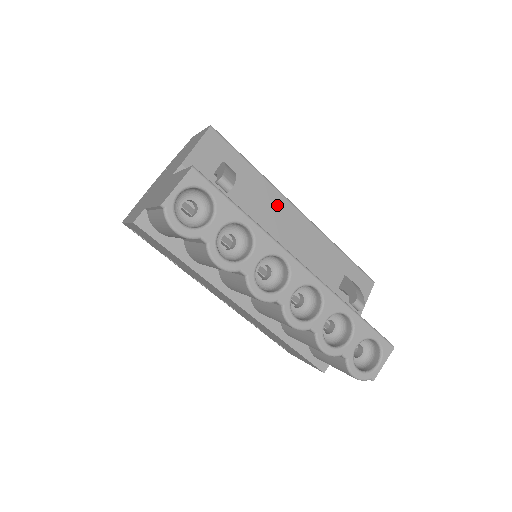
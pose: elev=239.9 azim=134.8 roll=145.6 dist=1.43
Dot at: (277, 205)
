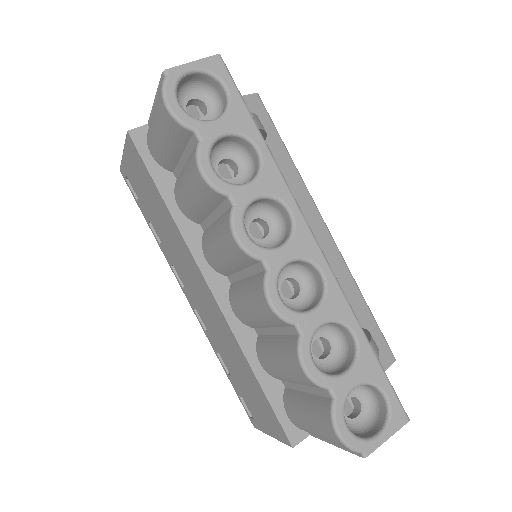
Dot at: (302, 204)
